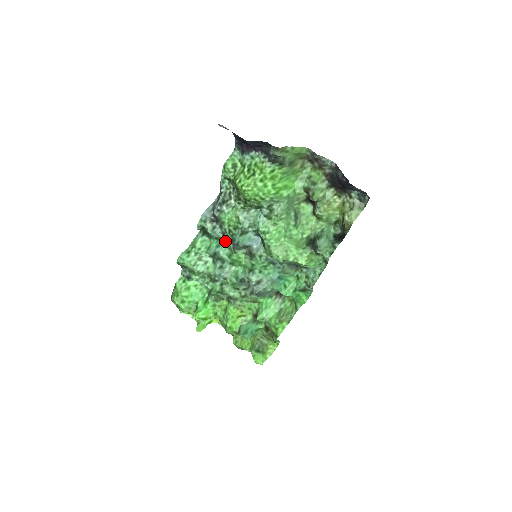
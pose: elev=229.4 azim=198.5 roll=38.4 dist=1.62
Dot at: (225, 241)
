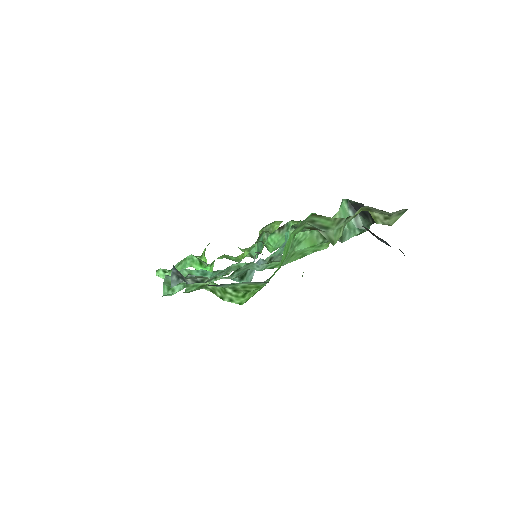
Dot at: (212, 273)
